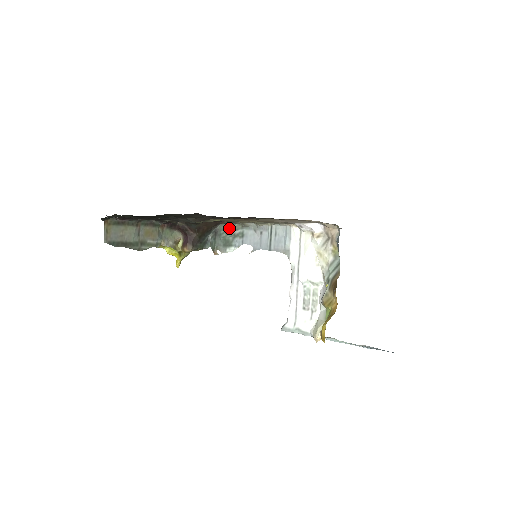
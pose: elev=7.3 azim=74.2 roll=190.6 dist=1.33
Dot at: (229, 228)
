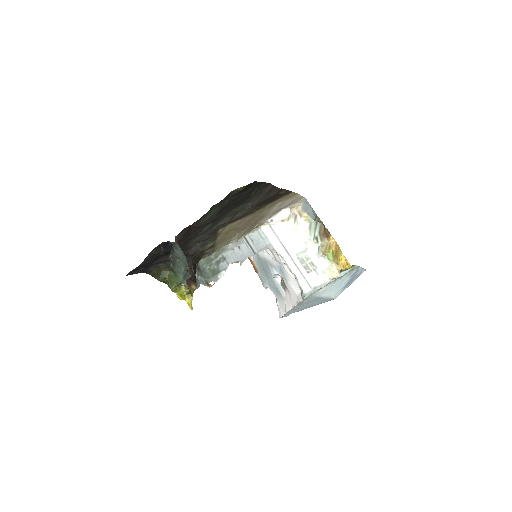
Dot at: (209, 259)
